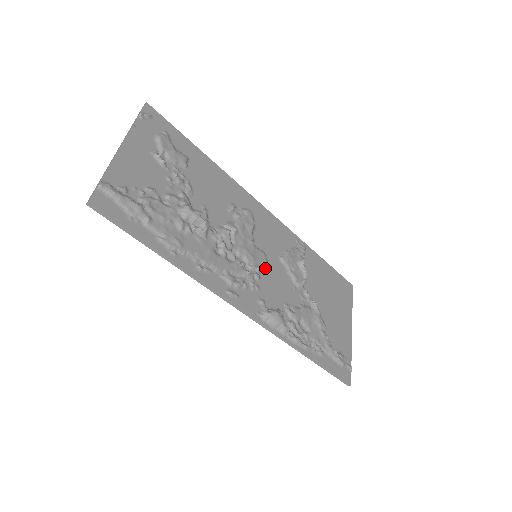
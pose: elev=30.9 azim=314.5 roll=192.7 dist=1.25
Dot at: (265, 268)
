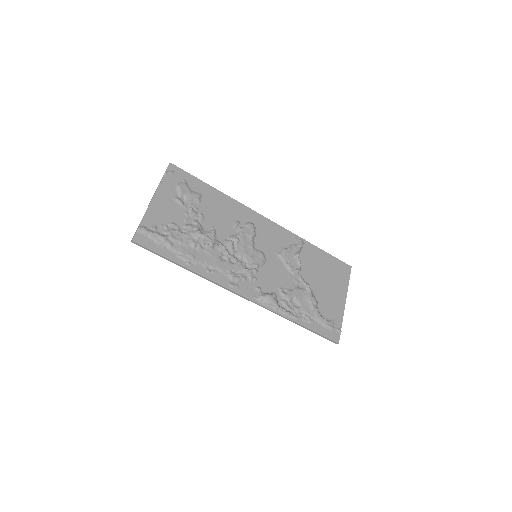
Dot at: (263, 264)
